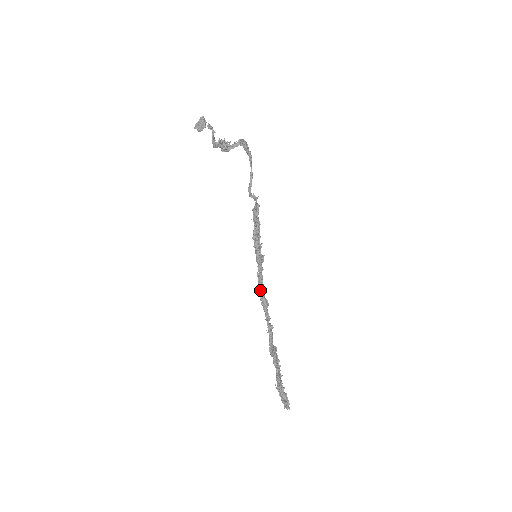
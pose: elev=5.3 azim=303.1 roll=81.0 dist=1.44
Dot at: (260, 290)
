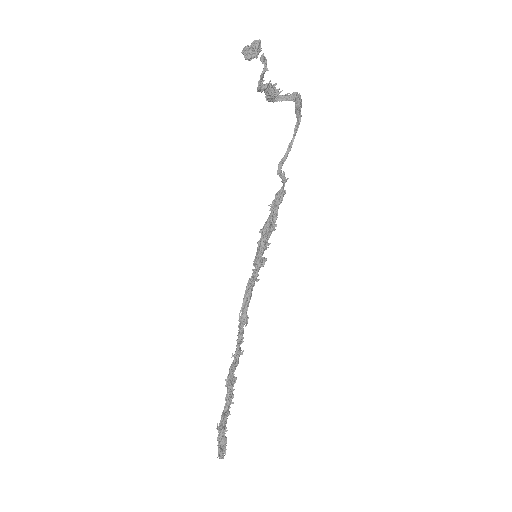
Dot at: (244, 301)
